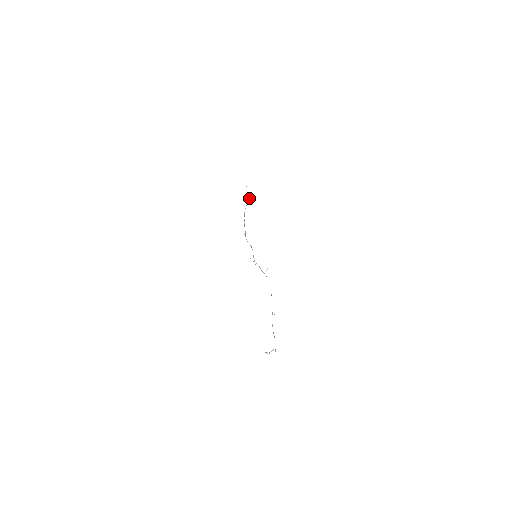
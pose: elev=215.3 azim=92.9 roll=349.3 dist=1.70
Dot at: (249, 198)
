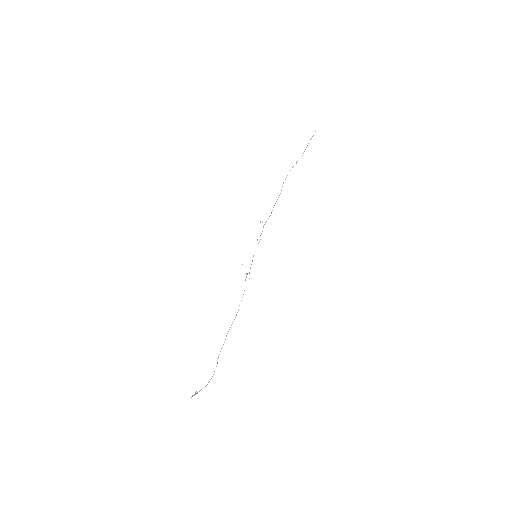
Dot at: (297, 161)
